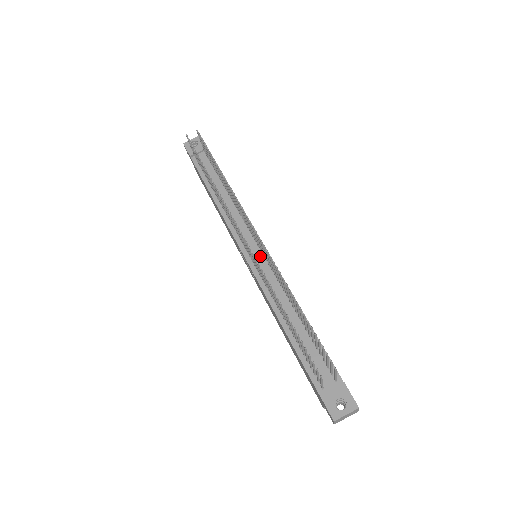
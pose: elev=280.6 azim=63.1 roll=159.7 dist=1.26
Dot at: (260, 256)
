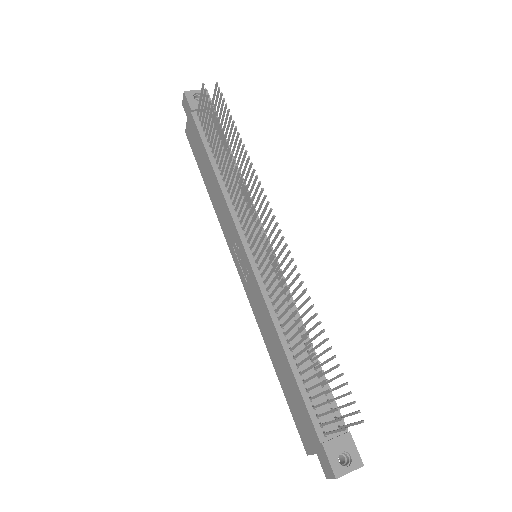
Dot at: occluded
